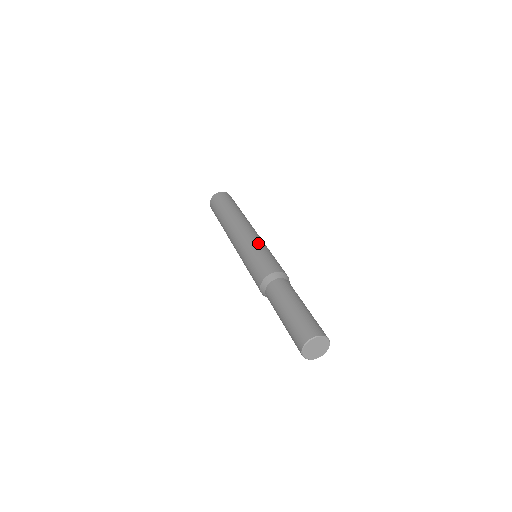
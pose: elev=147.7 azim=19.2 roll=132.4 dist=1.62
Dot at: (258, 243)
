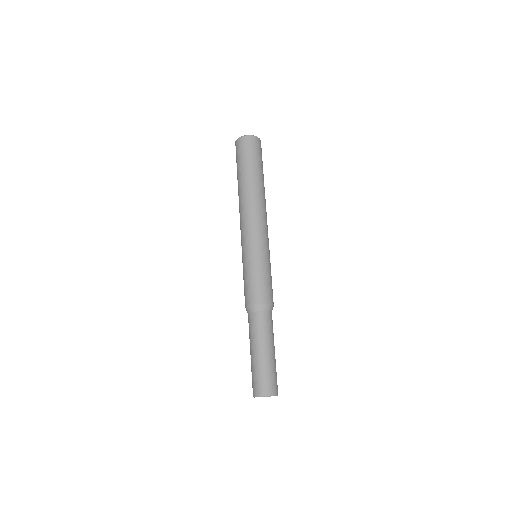
Dot at: (265, 252)
